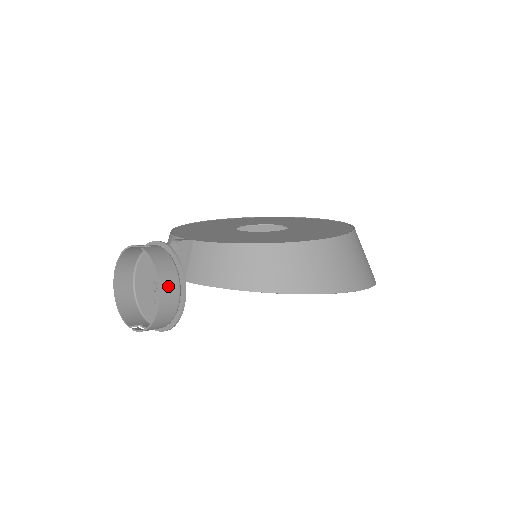
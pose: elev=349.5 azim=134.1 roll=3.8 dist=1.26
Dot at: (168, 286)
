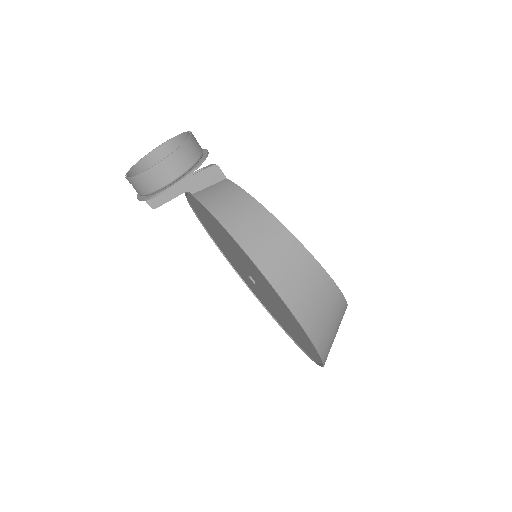
Dot at: (178, 160)
